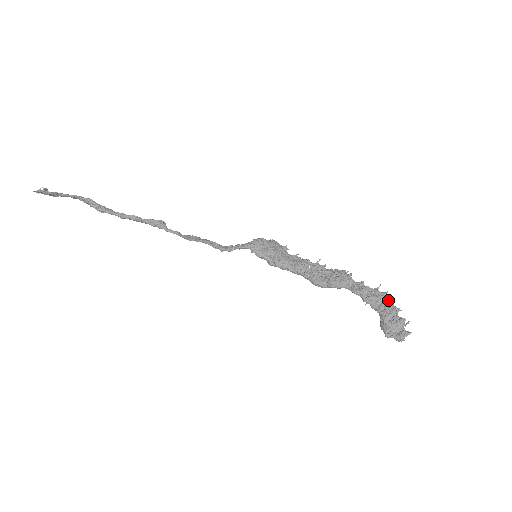
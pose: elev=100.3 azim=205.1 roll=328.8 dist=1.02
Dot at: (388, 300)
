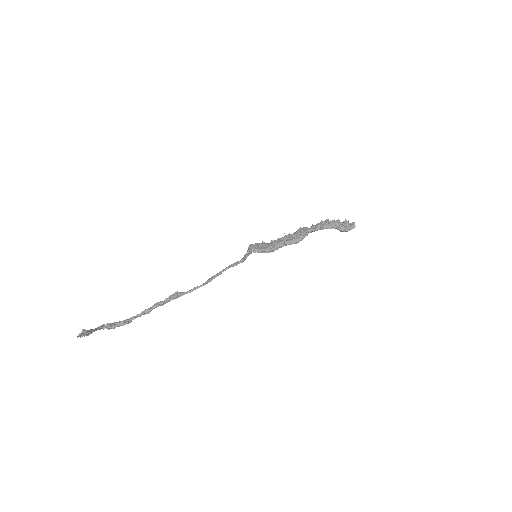
Dot at: (331, 221)
